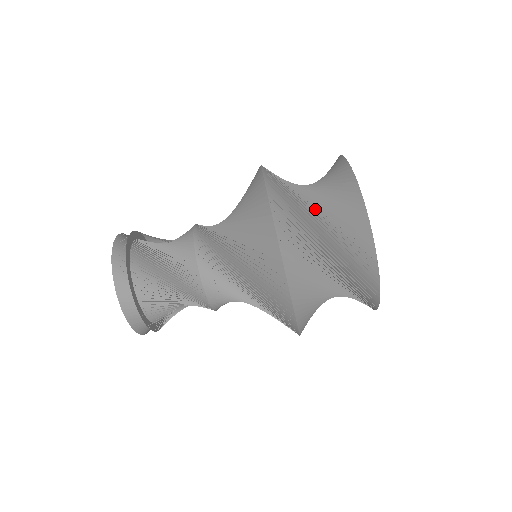
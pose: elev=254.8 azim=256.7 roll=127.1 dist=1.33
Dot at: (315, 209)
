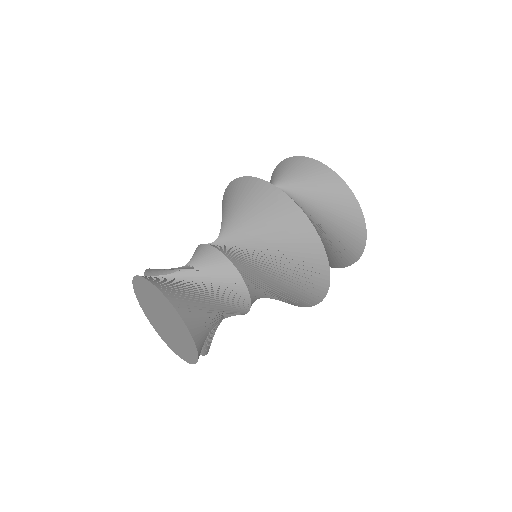
Dot at: occluded
